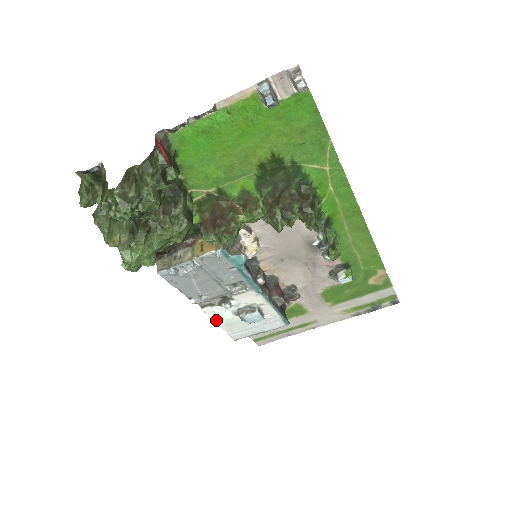
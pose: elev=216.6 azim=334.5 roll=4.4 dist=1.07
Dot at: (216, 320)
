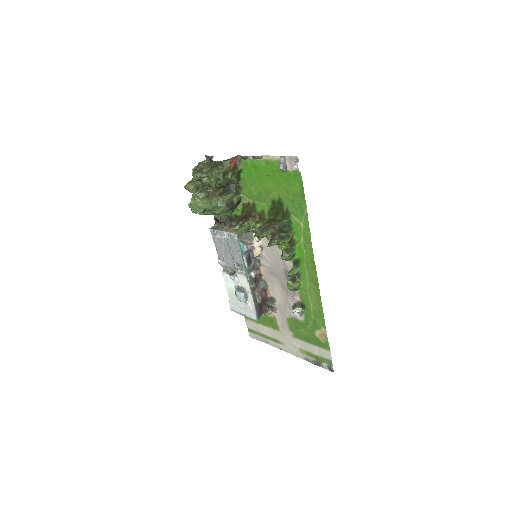
Dot at: (227, 286)
